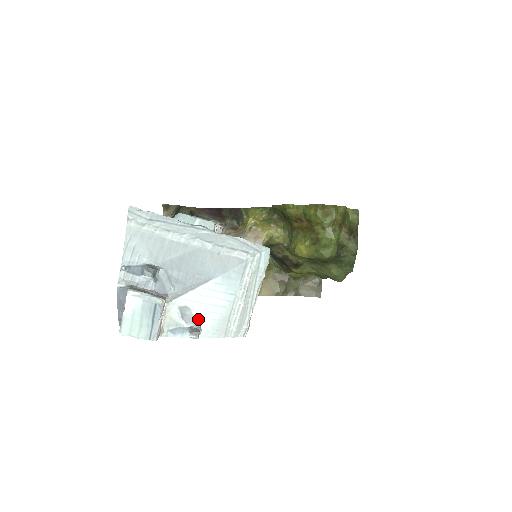
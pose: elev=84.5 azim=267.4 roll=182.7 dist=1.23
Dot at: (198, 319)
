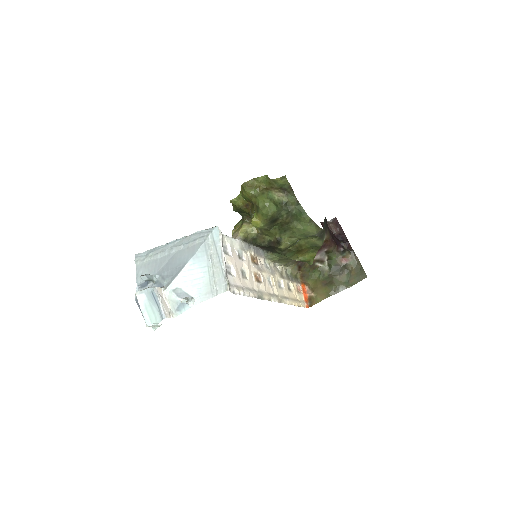
Dot at: (189, 293)
